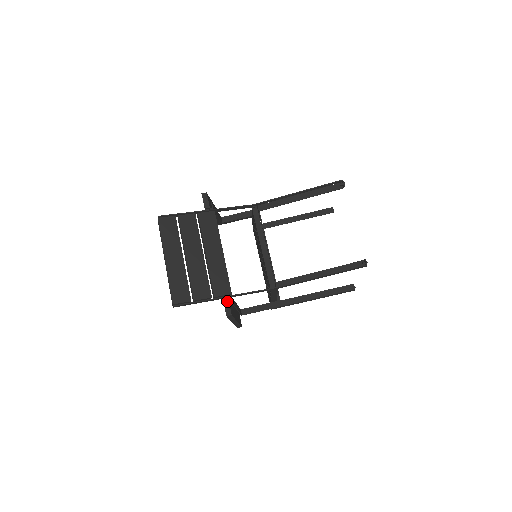
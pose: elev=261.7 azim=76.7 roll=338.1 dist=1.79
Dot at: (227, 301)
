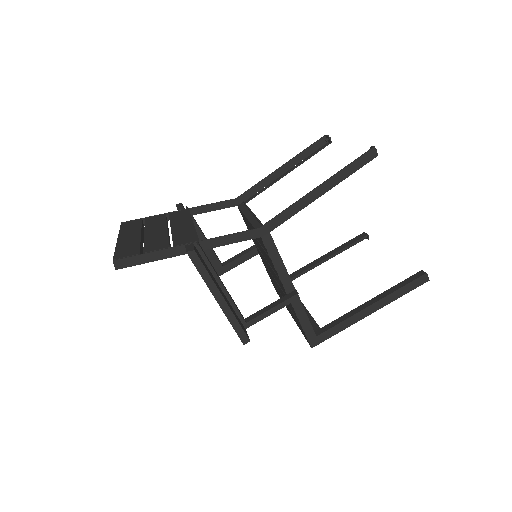
Dot at: (191, 245)
